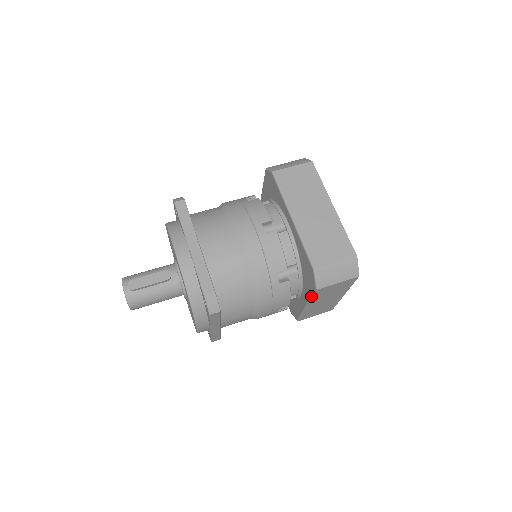
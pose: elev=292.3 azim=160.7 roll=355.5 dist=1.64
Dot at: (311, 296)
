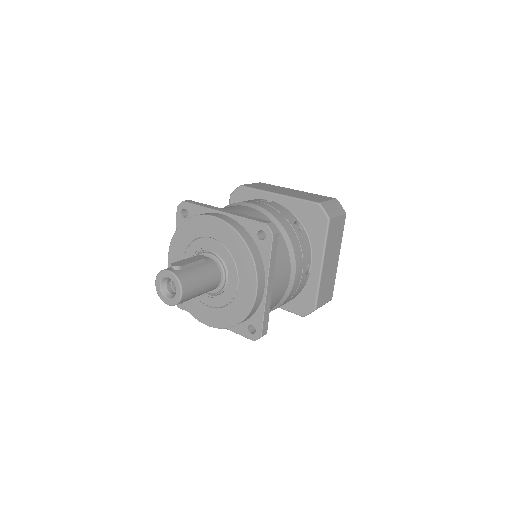
Dot at: (325, 238)
